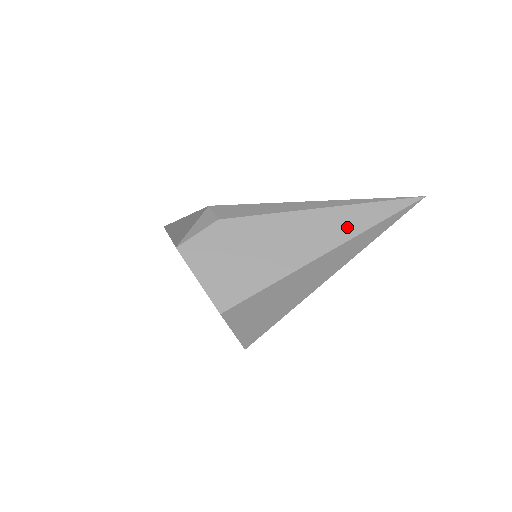
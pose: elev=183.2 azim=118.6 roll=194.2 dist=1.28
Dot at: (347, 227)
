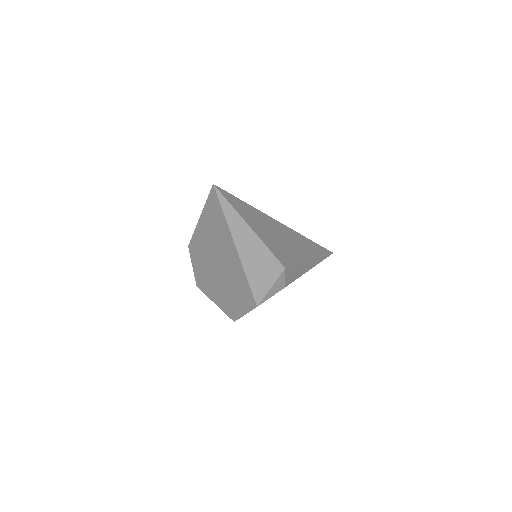
Dot at: occluded
